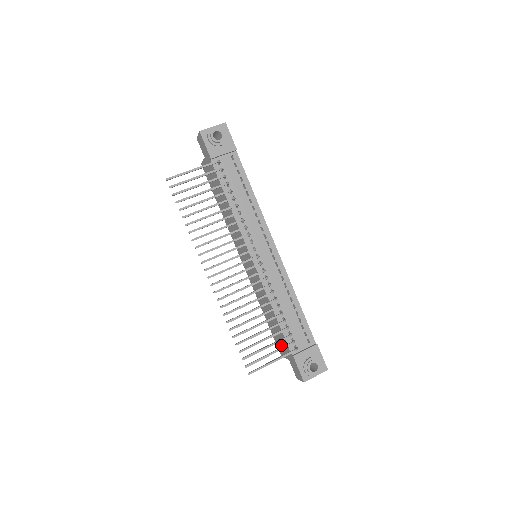
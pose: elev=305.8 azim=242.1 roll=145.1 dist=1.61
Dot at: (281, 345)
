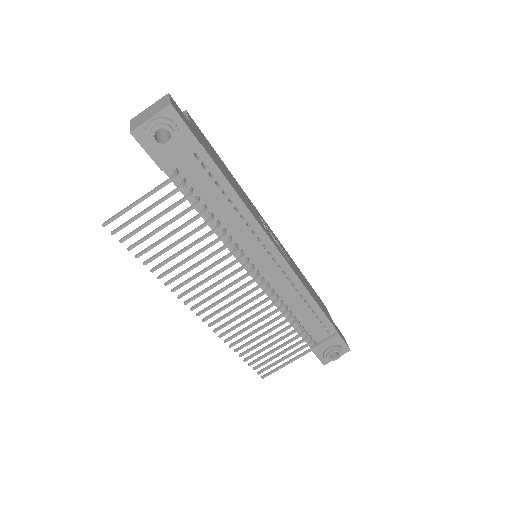
Dot at: occluded
